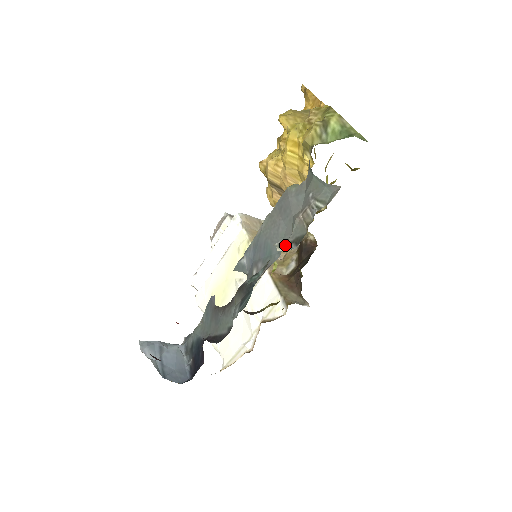
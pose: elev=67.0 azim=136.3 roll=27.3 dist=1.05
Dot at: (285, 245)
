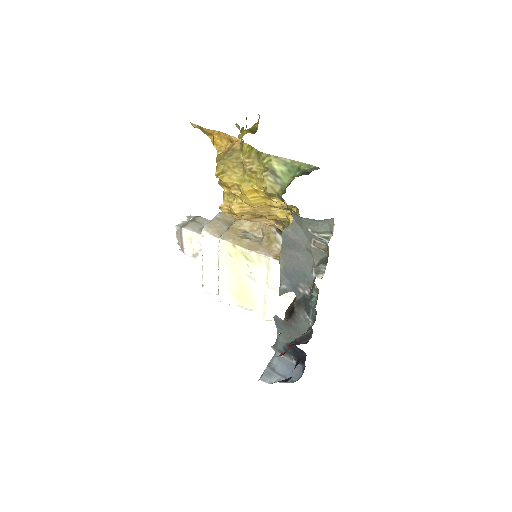
Dot at: (318, 269)
